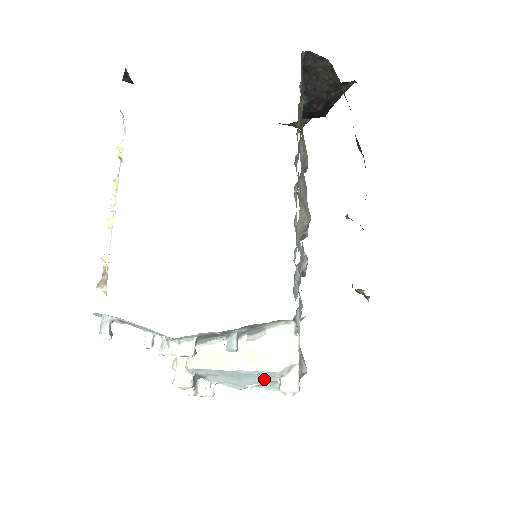
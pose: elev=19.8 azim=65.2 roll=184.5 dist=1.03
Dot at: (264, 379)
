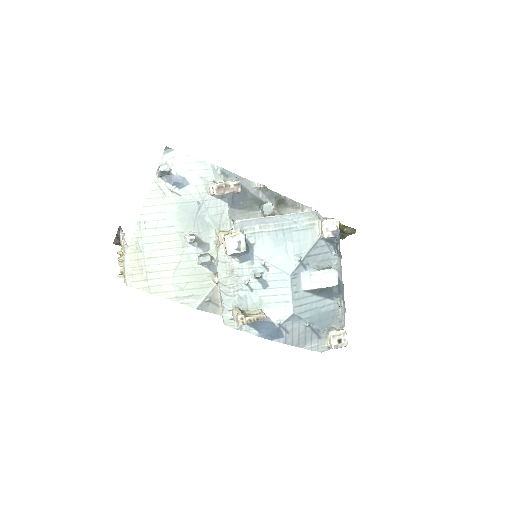
Dot at: (306, 236)
